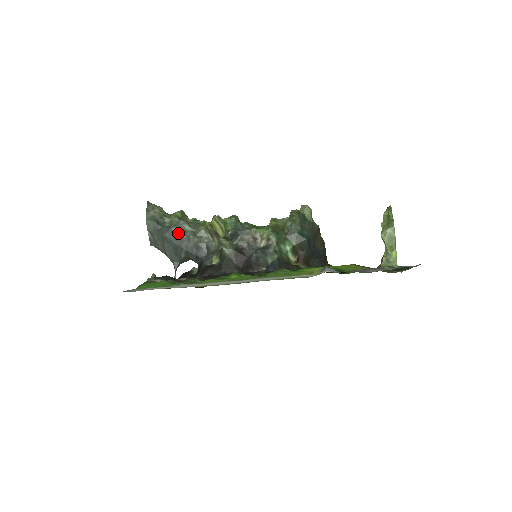
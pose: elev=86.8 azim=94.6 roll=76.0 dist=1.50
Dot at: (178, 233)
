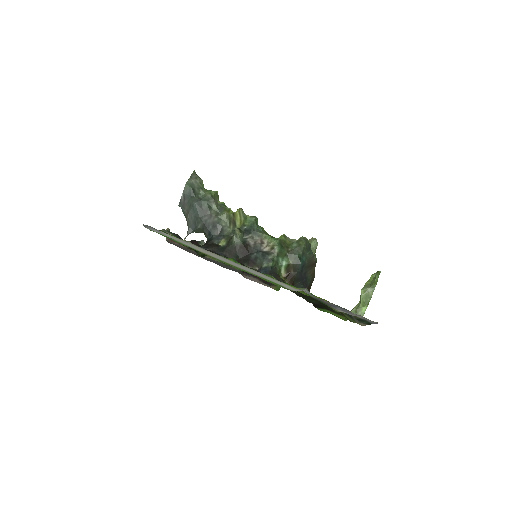
Dot at: (205, 207)
